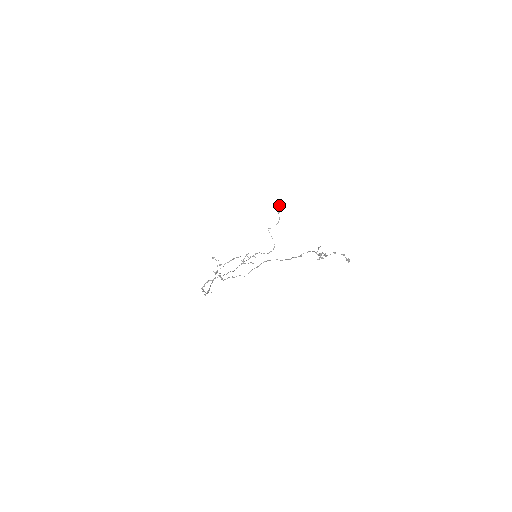
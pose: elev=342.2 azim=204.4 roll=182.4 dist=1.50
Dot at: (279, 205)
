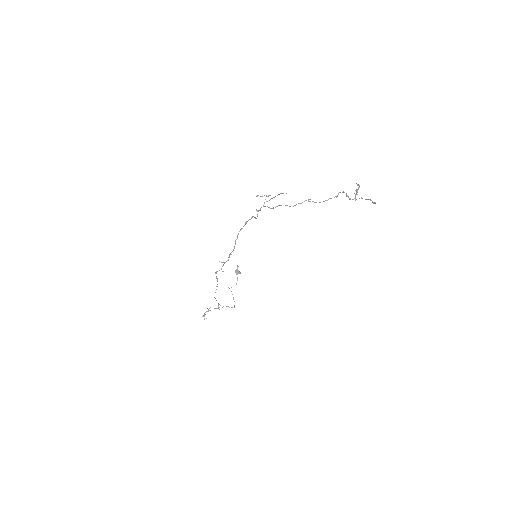
Dot at: occluded
